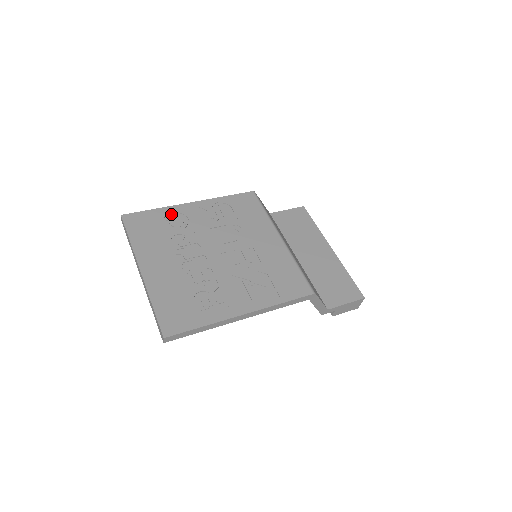
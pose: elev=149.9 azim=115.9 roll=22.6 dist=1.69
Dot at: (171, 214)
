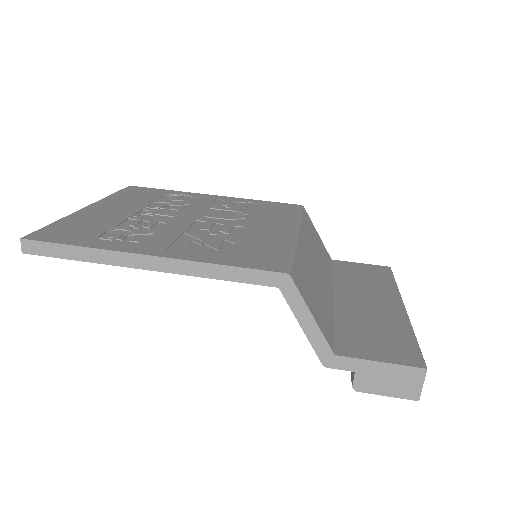
Dot at: (181, 195)
